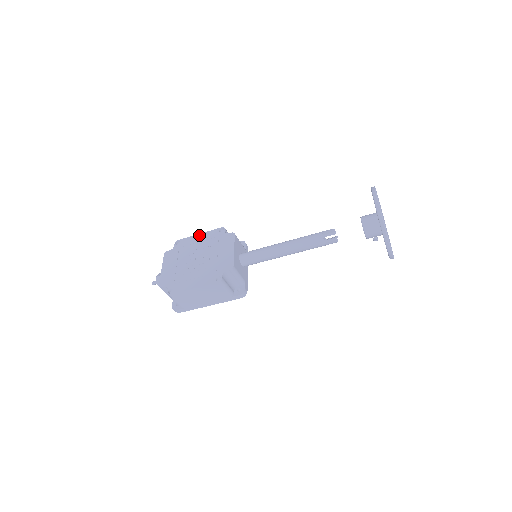
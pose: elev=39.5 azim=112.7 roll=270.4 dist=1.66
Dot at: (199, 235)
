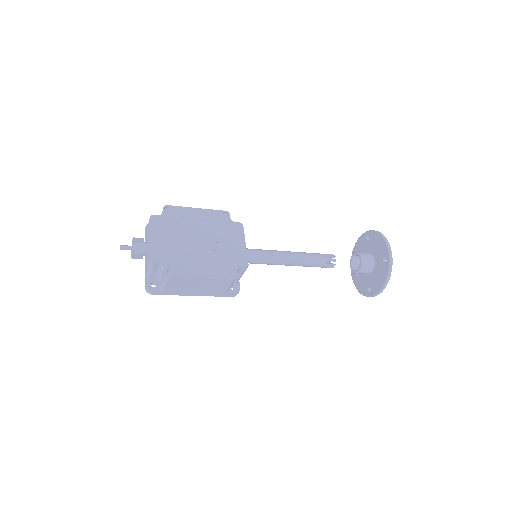
Dot at: (197, 210)
